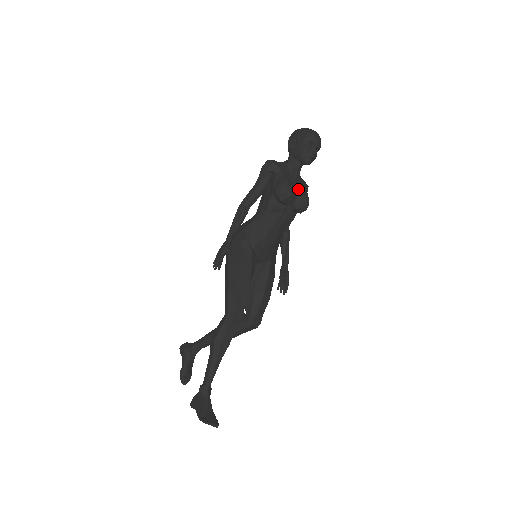
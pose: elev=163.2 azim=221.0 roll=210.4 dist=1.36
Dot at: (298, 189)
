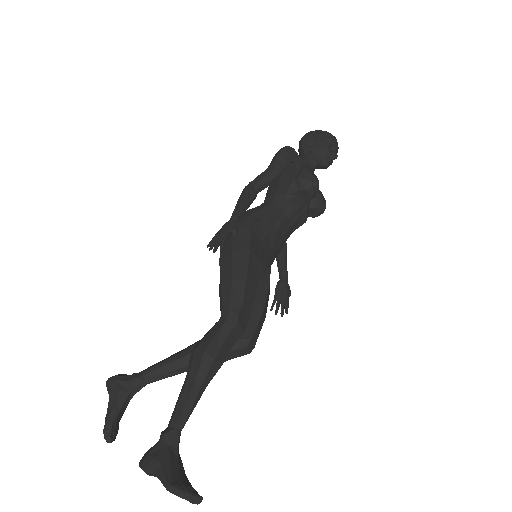
Dot at: occluded
